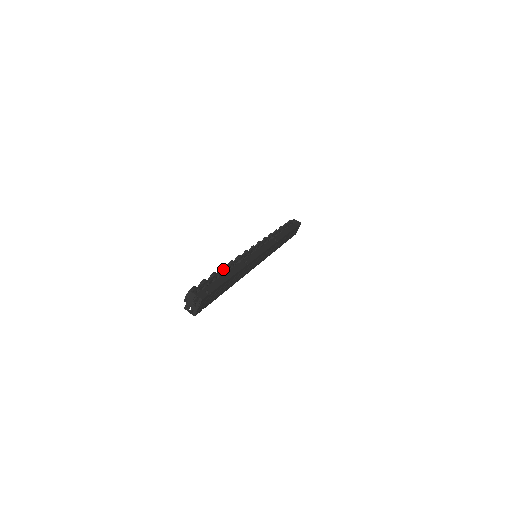
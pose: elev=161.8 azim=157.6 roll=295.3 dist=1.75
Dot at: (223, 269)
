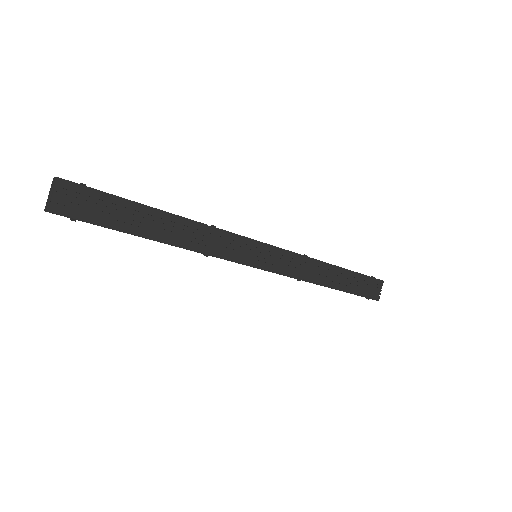
Dot at: occluded
